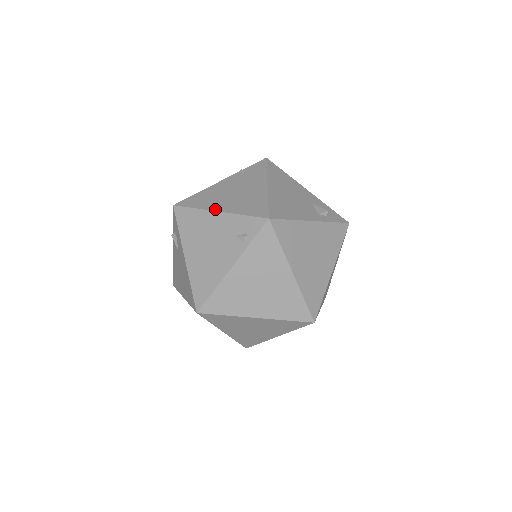
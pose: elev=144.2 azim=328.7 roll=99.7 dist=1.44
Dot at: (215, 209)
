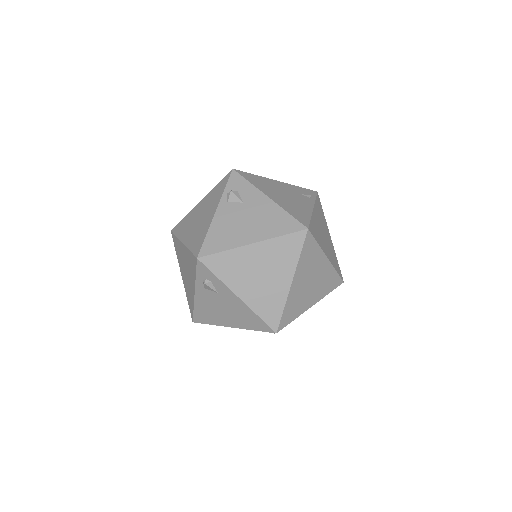
Dot at: (273, 180)
